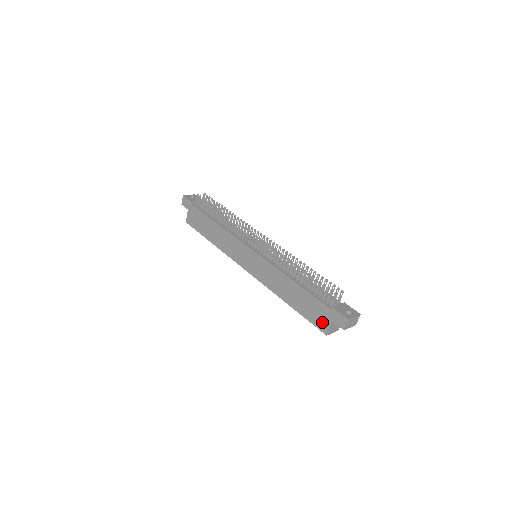
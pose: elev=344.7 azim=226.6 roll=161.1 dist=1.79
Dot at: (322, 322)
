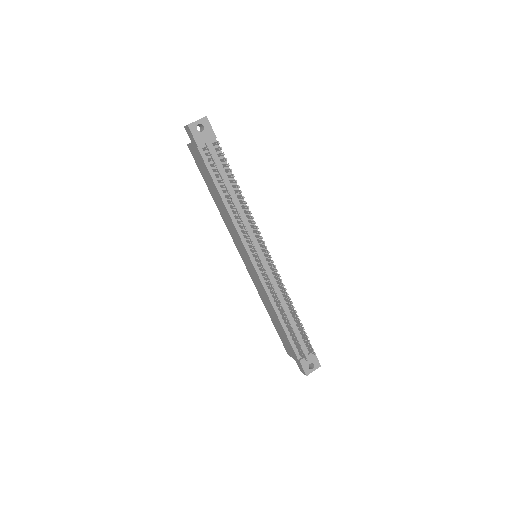
Dot at: (288, 350)
